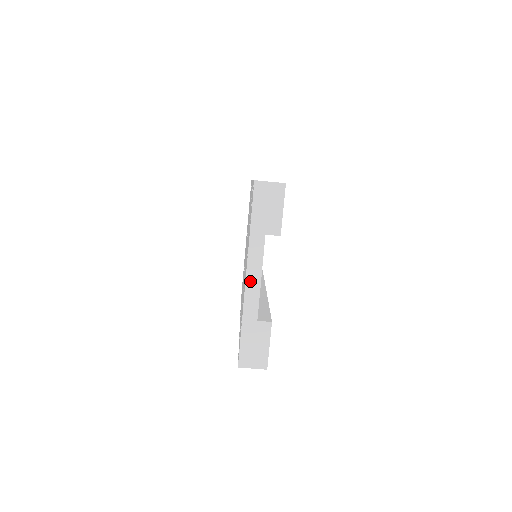
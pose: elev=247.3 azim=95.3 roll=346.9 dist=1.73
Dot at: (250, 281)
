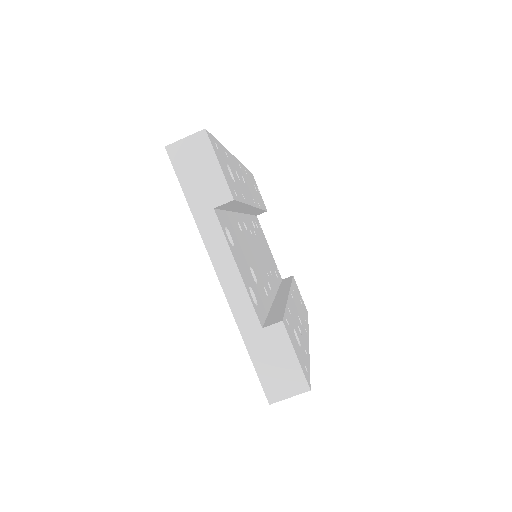
Dot at: (225, 279)
